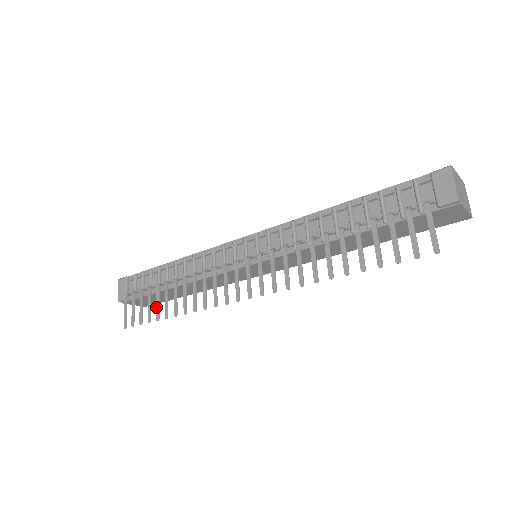
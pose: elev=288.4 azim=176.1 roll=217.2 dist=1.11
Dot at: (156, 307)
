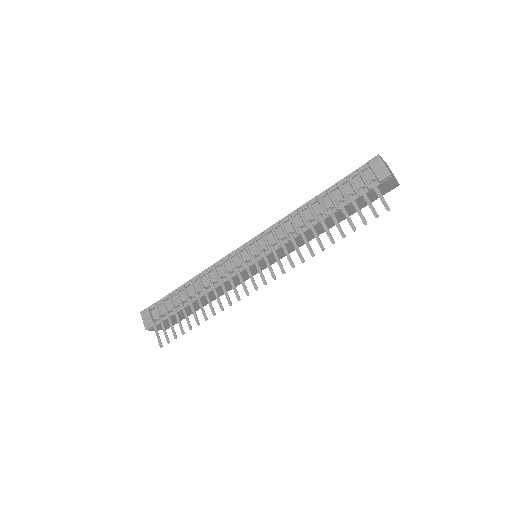
Dot at: (186, 320)
